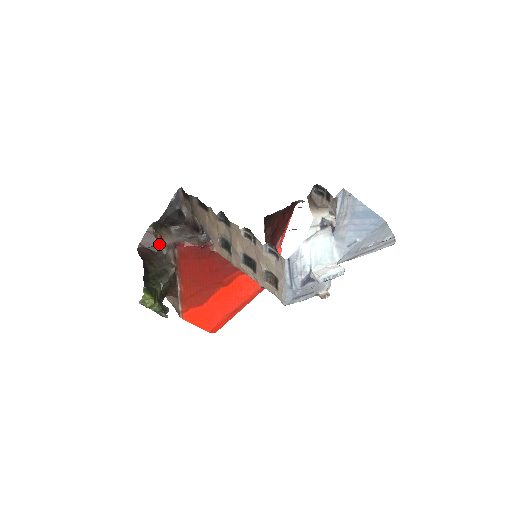
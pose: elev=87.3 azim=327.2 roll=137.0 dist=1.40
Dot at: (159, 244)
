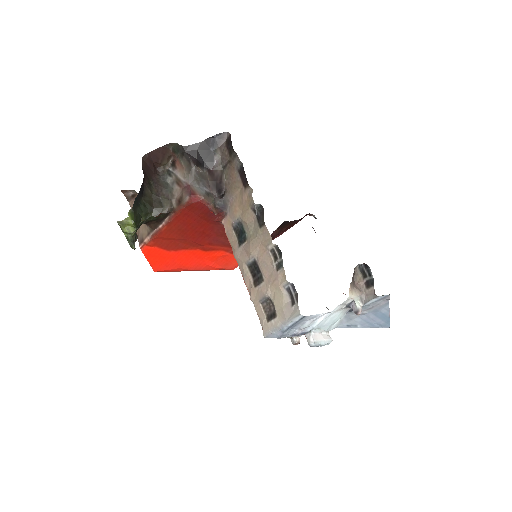
Dot at: (167, 166)
